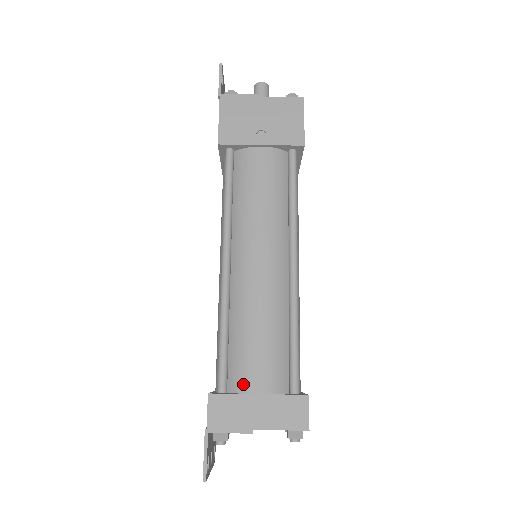
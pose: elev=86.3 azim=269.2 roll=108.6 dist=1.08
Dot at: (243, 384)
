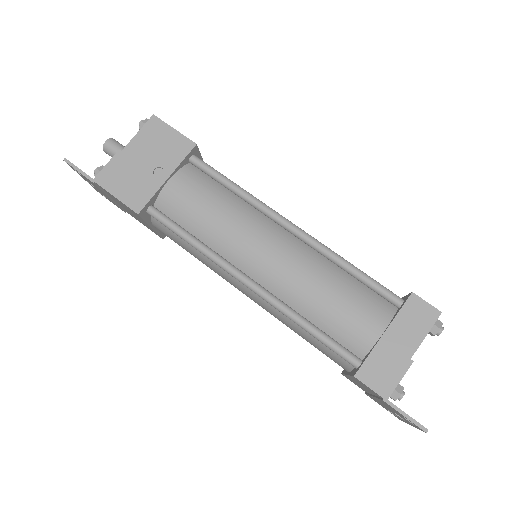
Dot at: (365, 341)
